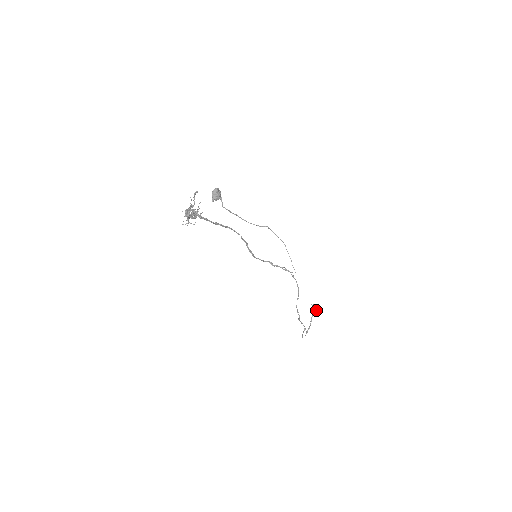
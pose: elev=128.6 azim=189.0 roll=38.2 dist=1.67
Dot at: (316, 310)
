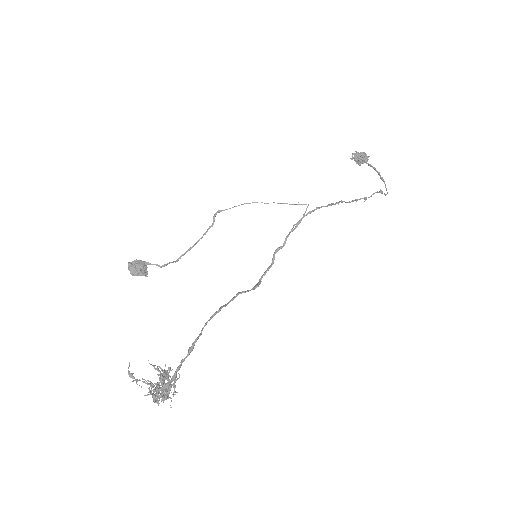
Dot at: (362, 158)
